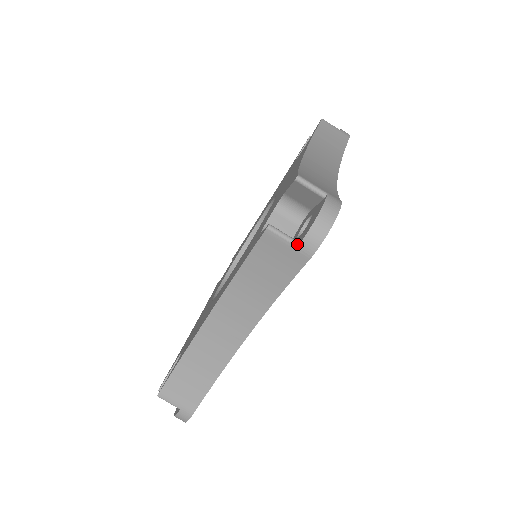
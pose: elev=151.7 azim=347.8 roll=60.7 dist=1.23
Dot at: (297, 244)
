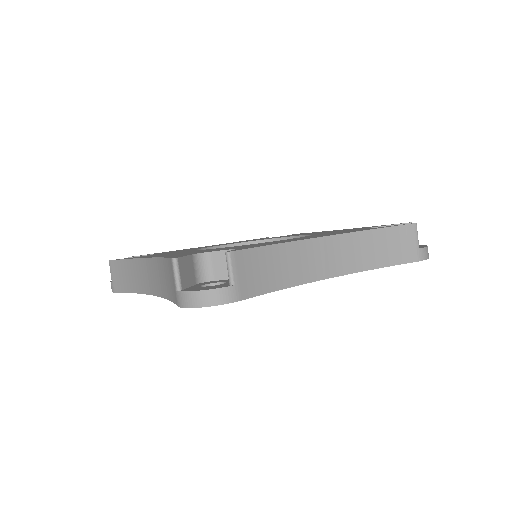
Dot at: occluded
